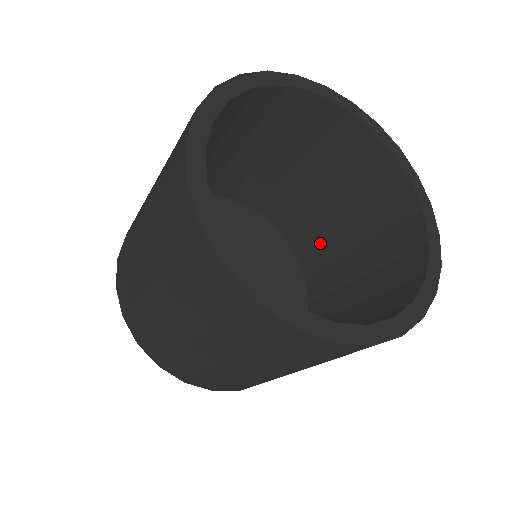
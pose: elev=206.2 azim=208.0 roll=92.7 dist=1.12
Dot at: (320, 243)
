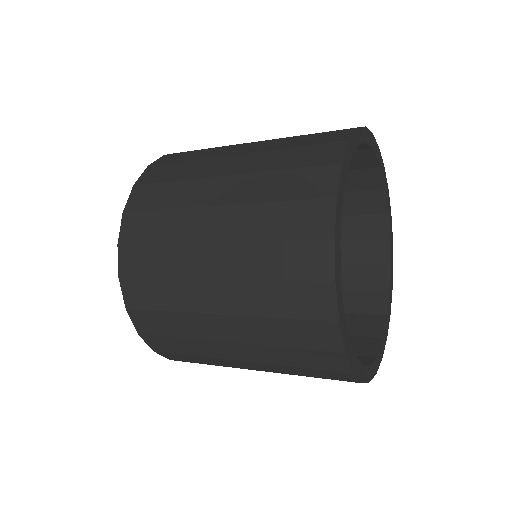
Dot at: occluded
